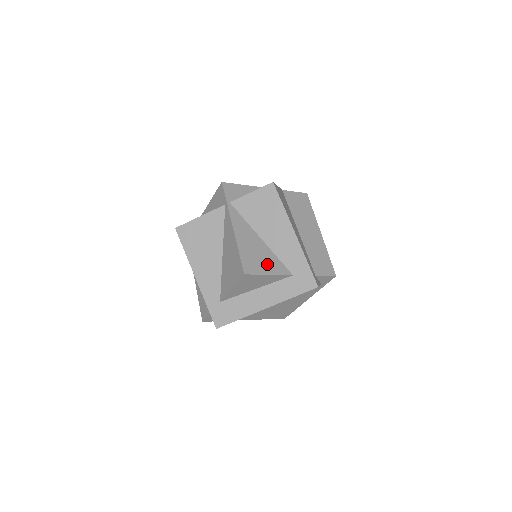
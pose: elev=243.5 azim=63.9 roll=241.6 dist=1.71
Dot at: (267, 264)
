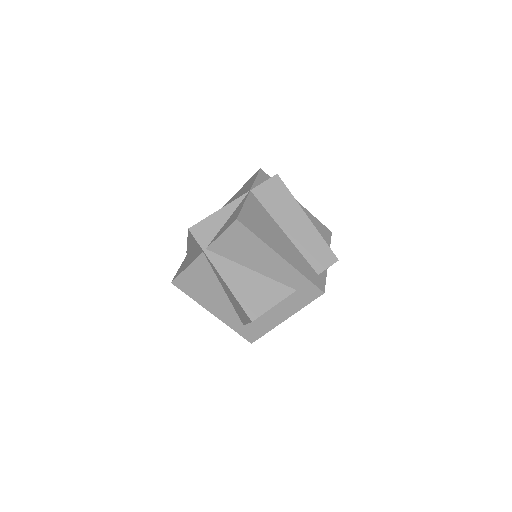
Dot at: (268, 295)
